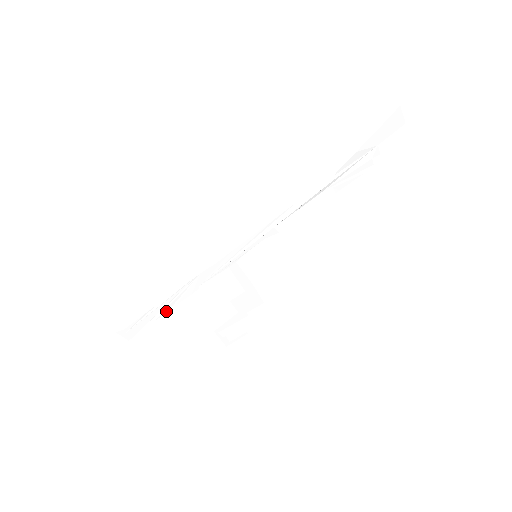
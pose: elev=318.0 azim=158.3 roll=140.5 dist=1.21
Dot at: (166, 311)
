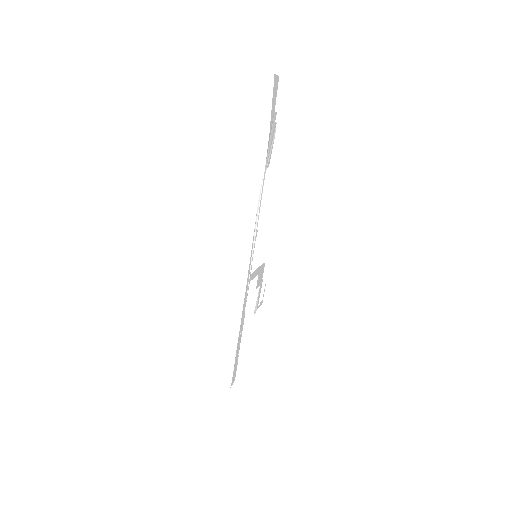
Dot at: occluded
